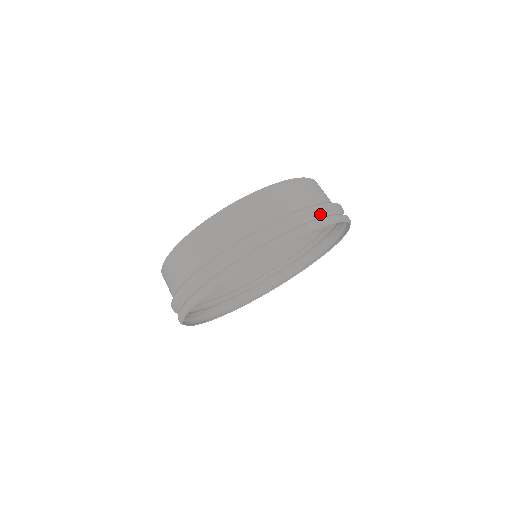
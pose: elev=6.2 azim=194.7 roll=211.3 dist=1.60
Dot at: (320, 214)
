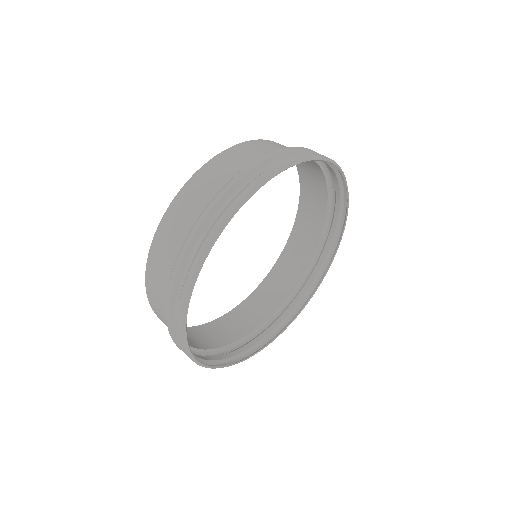
Dot at: (338, 189)
